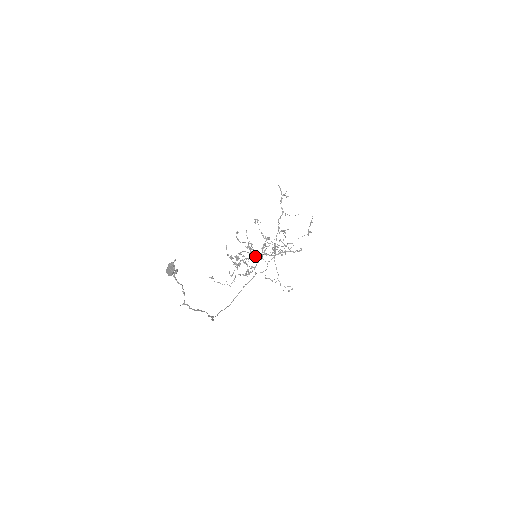
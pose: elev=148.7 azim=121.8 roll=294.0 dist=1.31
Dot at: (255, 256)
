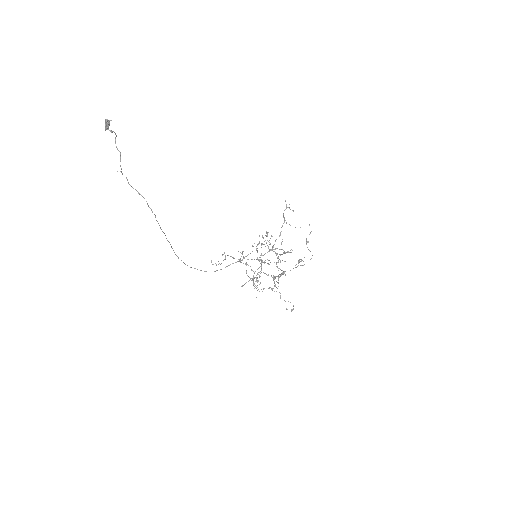
Dot at: (274, 283)
